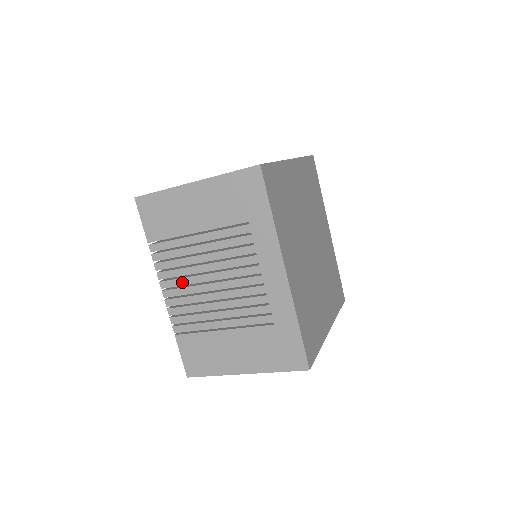
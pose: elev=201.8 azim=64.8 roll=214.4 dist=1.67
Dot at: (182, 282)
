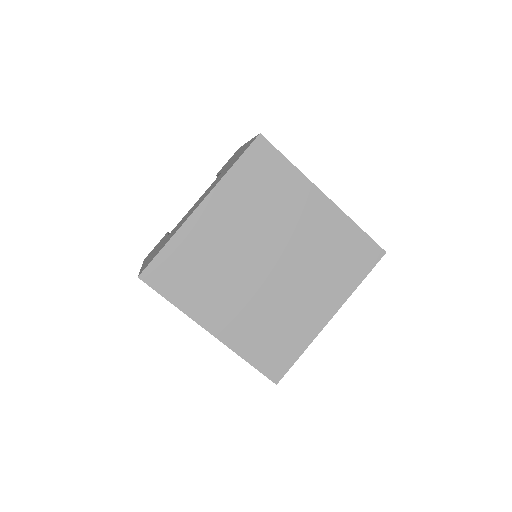
Dot at: occluded
